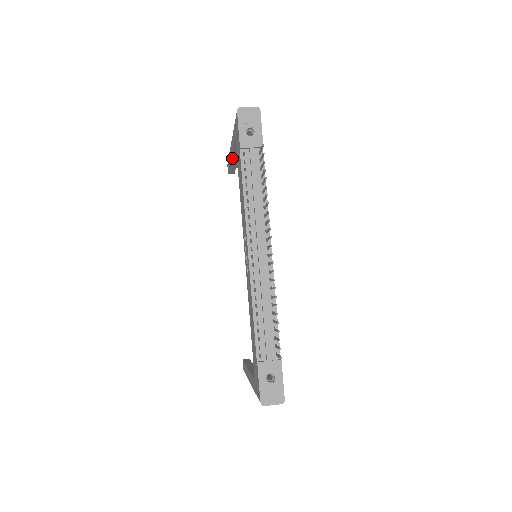
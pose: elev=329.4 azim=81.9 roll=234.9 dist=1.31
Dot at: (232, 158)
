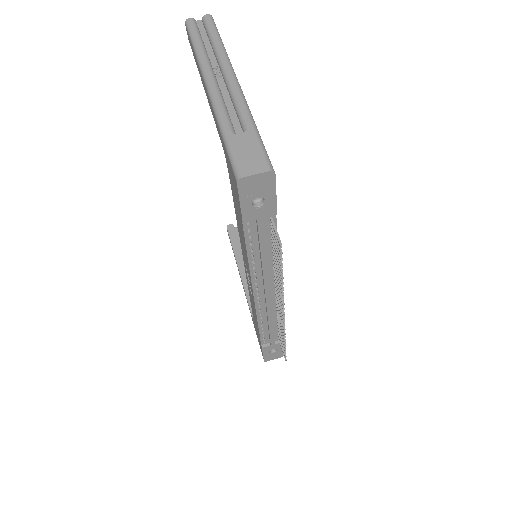
Dot at: occluded
